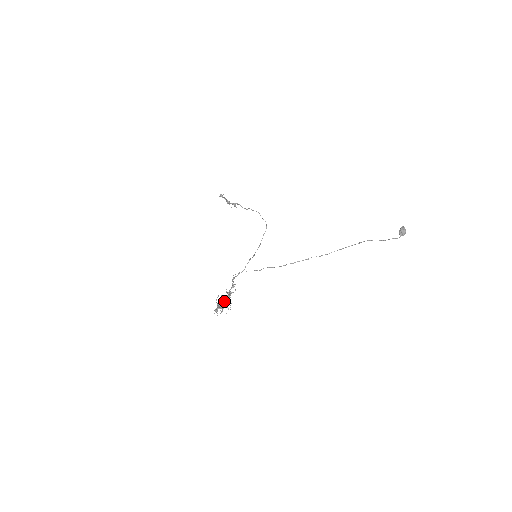
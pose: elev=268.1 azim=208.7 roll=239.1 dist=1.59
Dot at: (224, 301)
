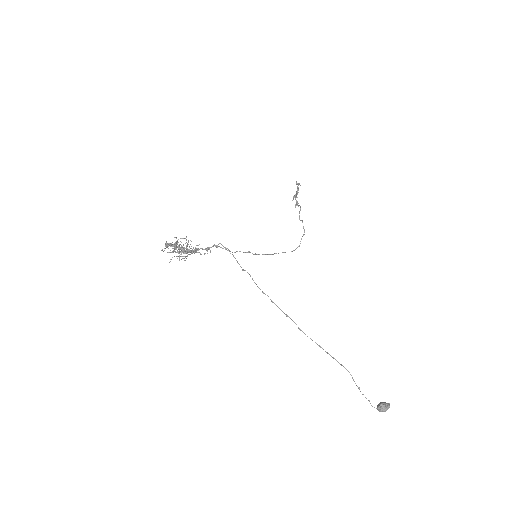
Dot at: (184, 248)
